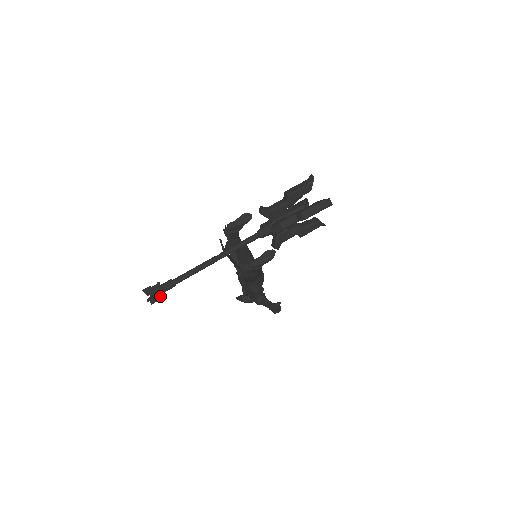
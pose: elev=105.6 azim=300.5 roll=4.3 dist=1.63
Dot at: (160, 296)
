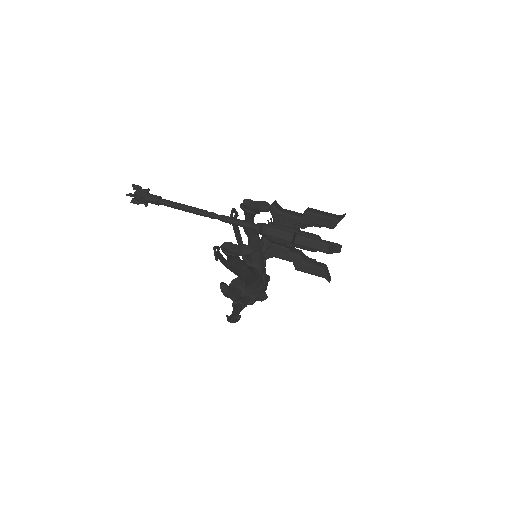
Dot at: (142, 202)
